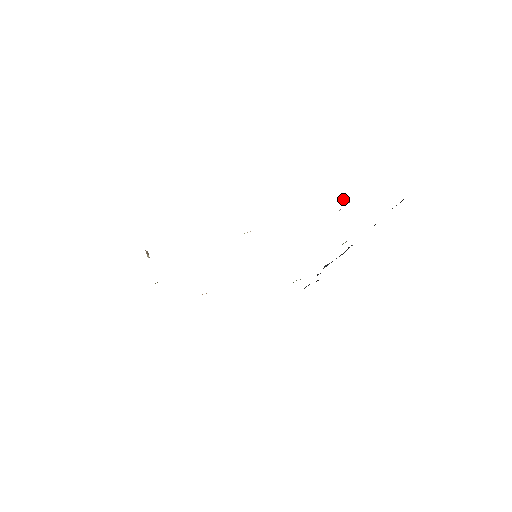
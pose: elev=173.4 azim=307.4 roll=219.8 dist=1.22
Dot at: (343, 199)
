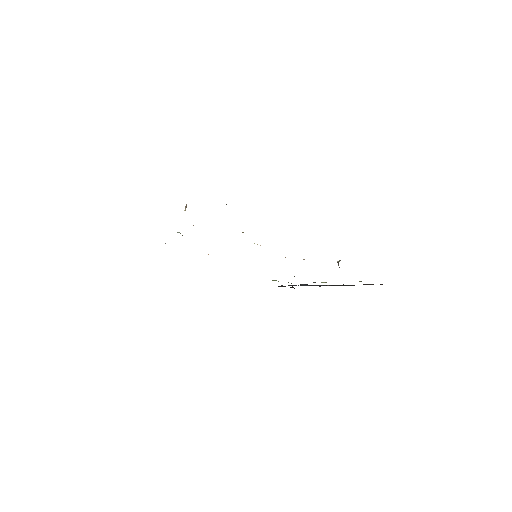
Dot at: (337, 262)
